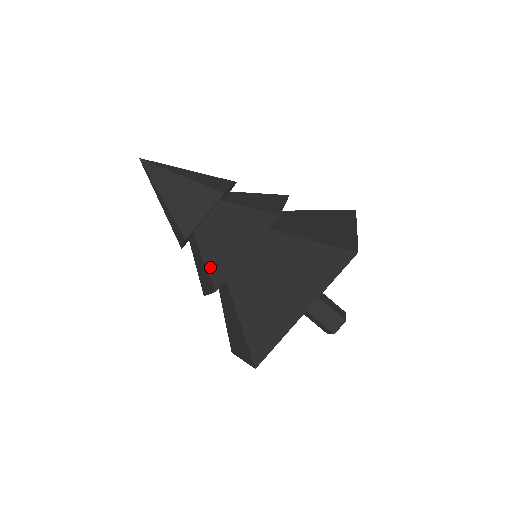
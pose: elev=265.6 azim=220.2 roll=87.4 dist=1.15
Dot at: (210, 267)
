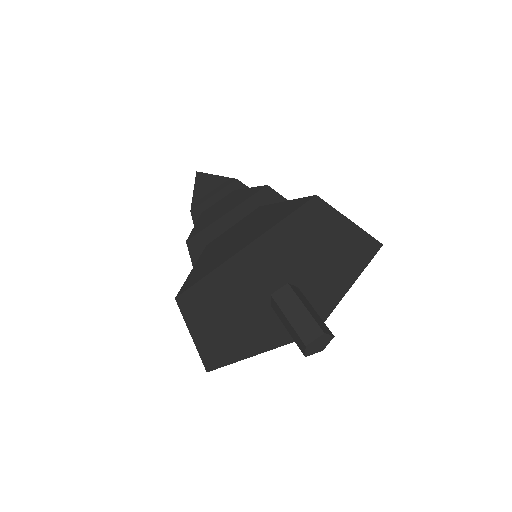
Dot at: (195, 228)
